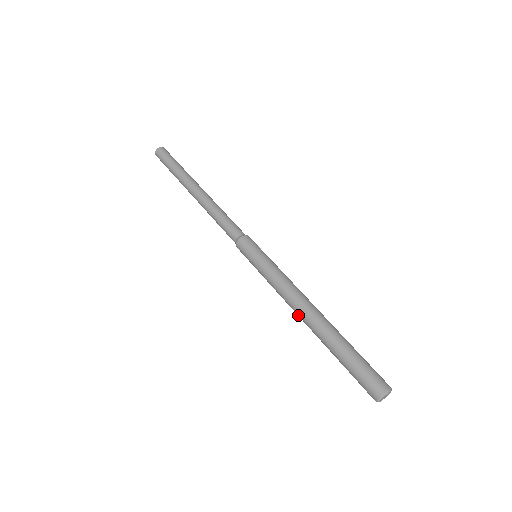
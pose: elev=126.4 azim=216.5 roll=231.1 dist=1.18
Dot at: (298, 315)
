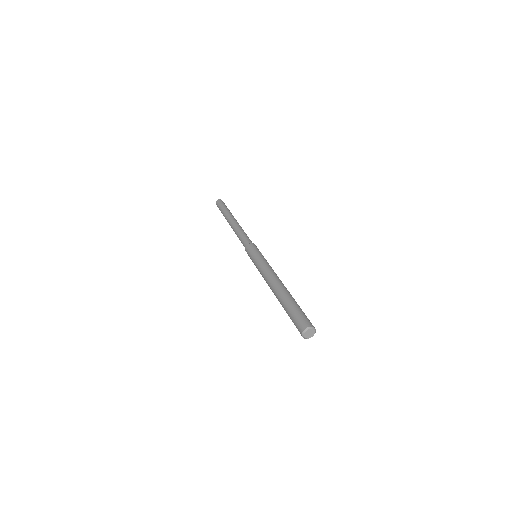
Dot at: (270, 286)
